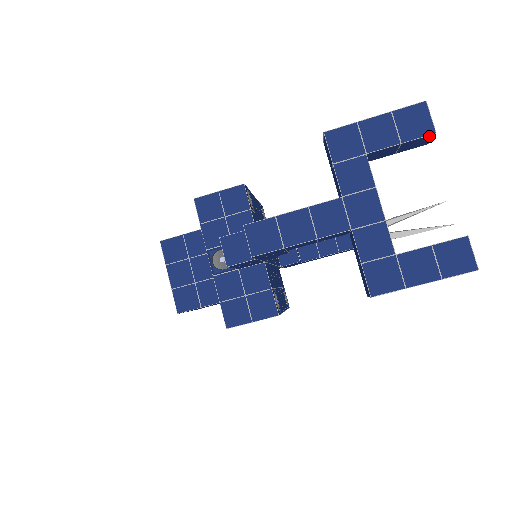
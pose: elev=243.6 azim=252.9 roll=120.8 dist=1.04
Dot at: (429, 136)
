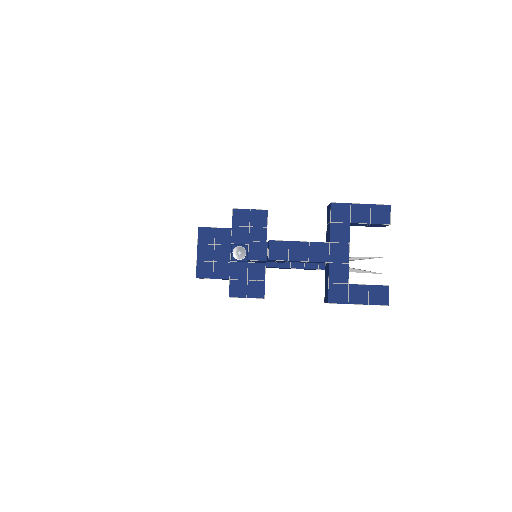
Dot at: (386, 225)
